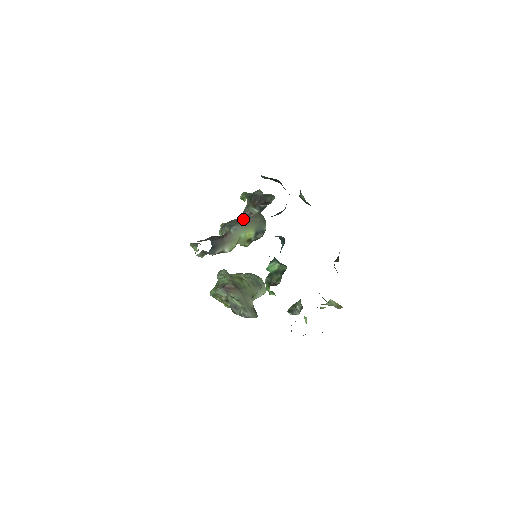
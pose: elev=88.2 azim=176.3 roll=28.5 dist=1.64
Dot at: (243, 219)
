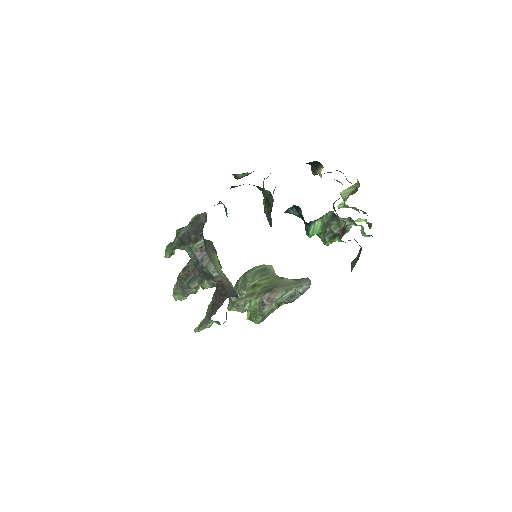
Dot at: (204, 259)
